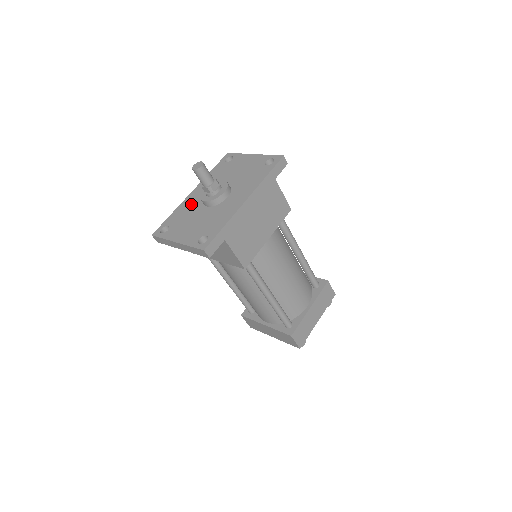
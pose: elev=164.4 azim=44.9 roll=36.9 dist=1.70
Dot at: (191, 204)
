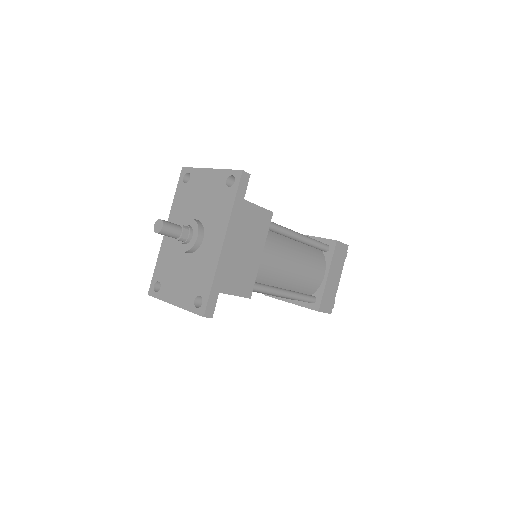
Dot at: (170, 250)
